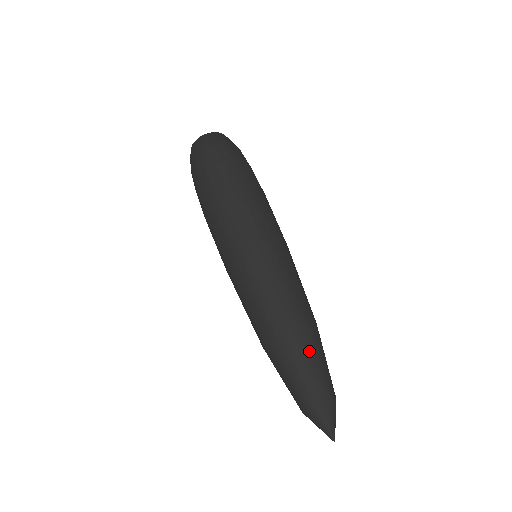
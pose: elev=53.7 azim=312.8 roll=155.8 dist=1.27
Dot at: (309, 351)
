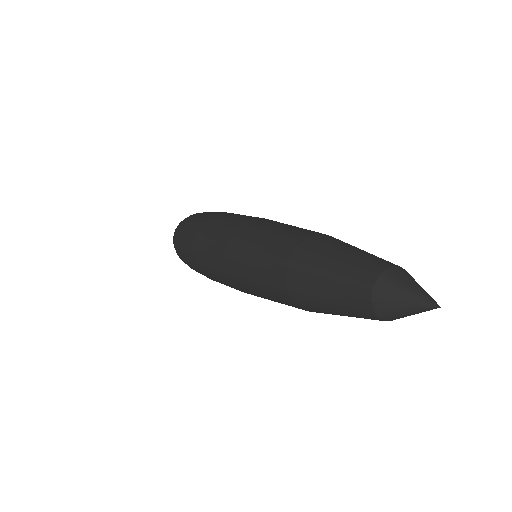
Dot at: (321, 258)
